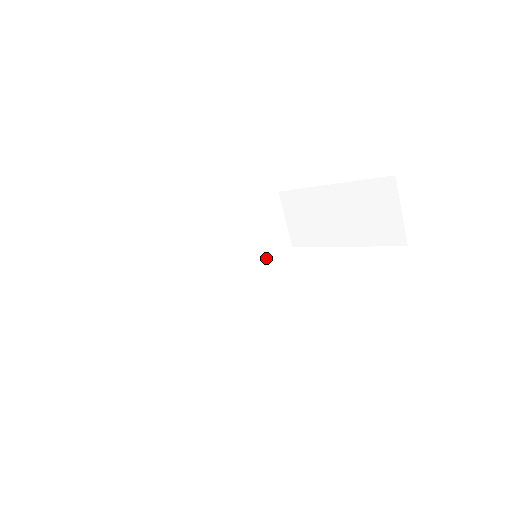
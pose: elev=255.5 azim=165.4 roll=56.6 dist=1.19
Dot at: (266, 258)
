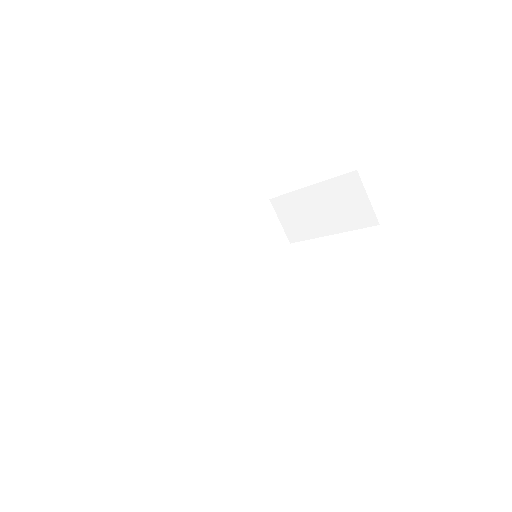
Dot at: (269, 256)
